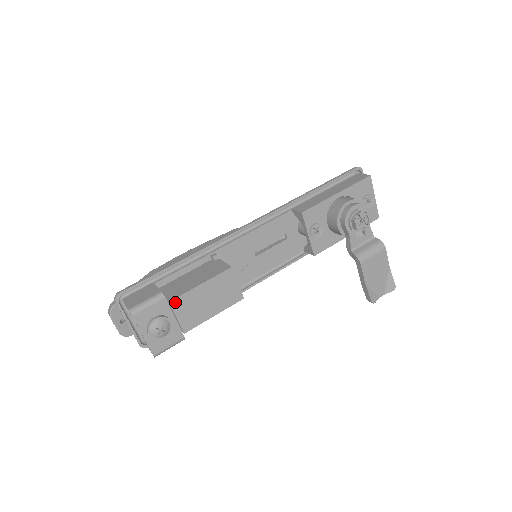
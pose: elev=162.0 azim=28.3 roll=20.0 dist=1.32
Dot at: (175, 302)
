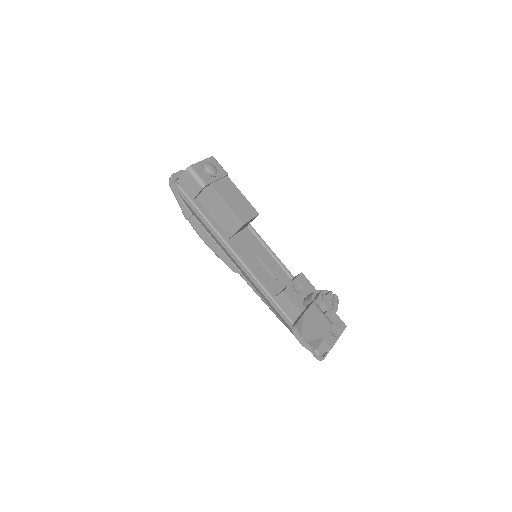
Dot at: (228, 179)
